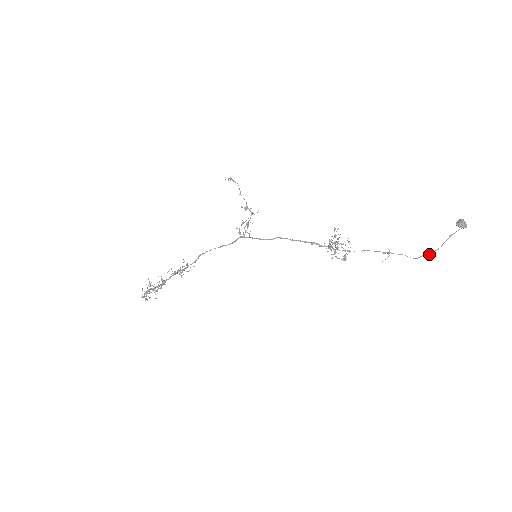
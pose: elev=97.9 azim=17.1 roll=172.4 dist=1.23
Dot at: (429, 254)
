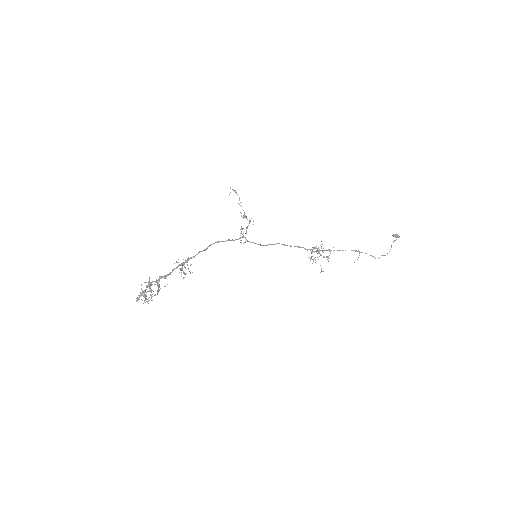
Dot at: (385, 255)
